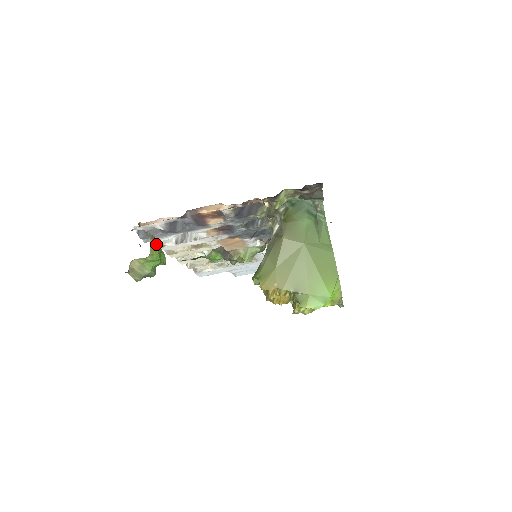
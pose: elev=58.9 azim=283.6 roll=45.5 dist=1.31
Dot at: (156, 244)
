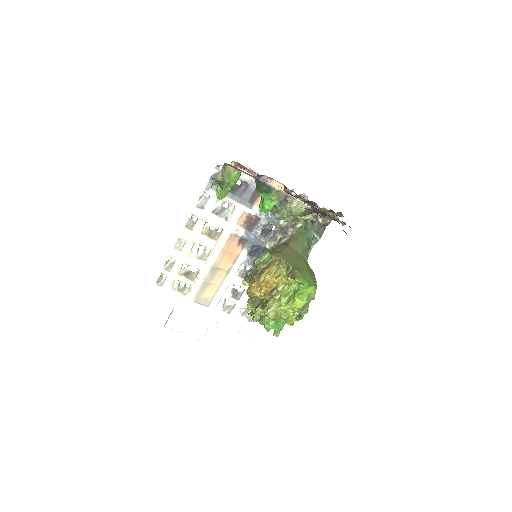
Dot at: occluded
